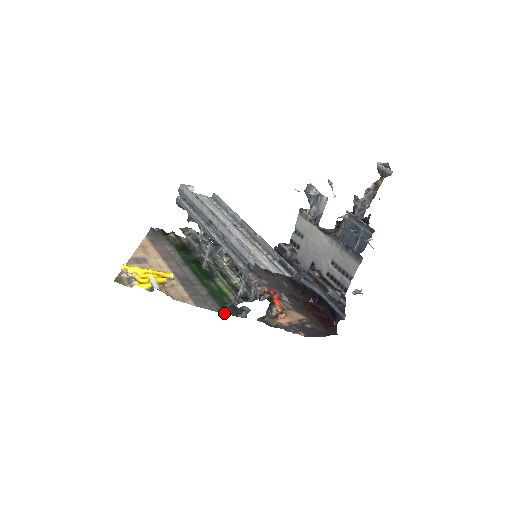
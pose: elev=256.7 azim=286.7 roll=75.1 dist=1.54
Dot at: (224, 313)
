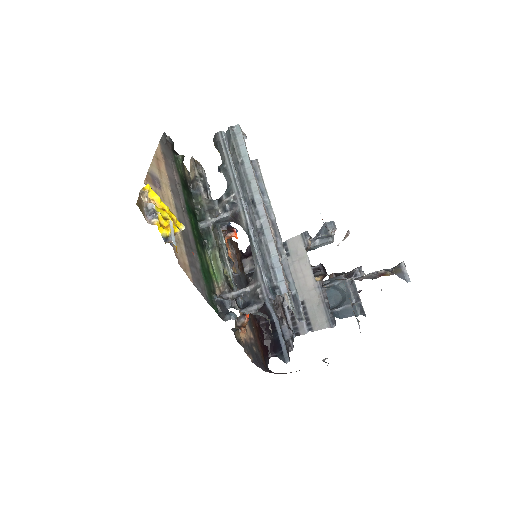
Dot at: (211, 305)
